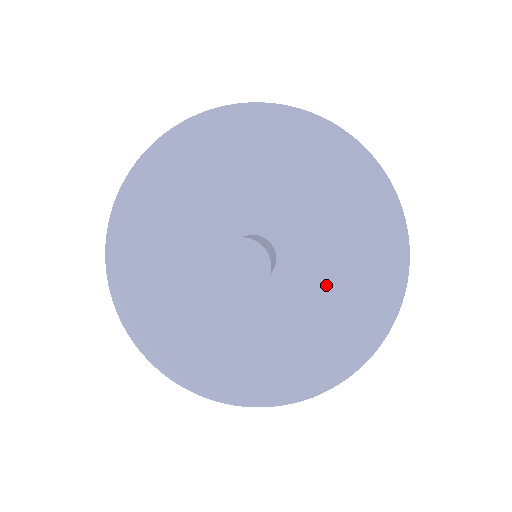
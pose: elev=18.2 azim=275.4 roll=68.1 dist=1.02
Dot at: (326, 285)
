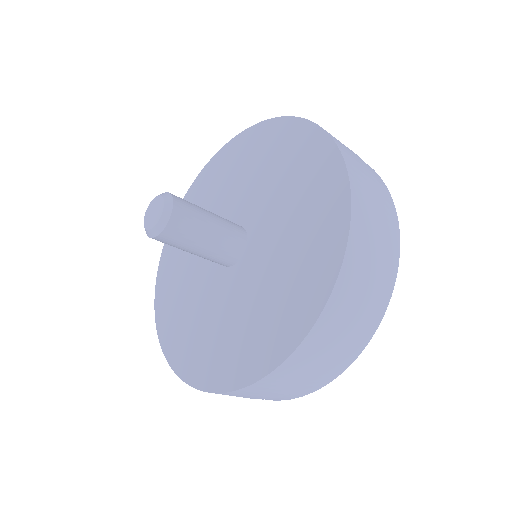
Dot at: (282, 200)
